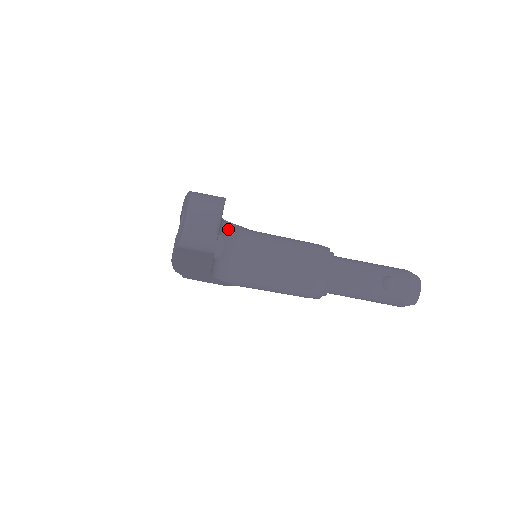
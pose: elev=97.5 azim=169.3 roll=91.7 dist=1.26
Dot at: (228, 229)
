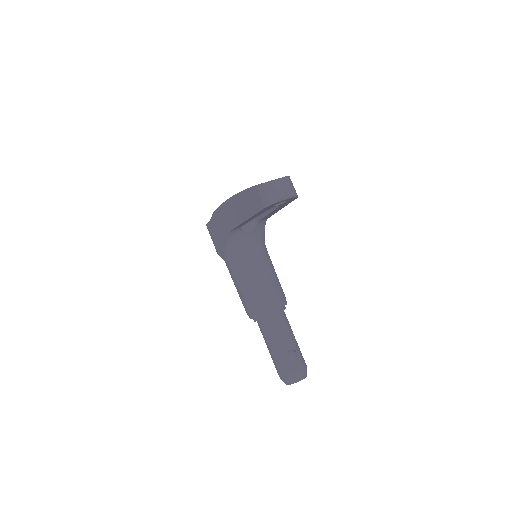
Dot at: (261, 229)
